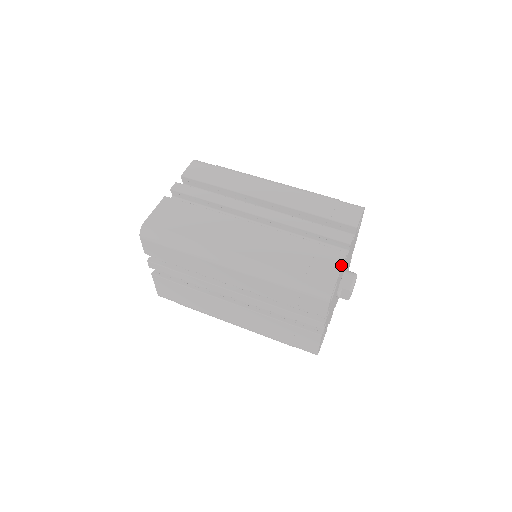
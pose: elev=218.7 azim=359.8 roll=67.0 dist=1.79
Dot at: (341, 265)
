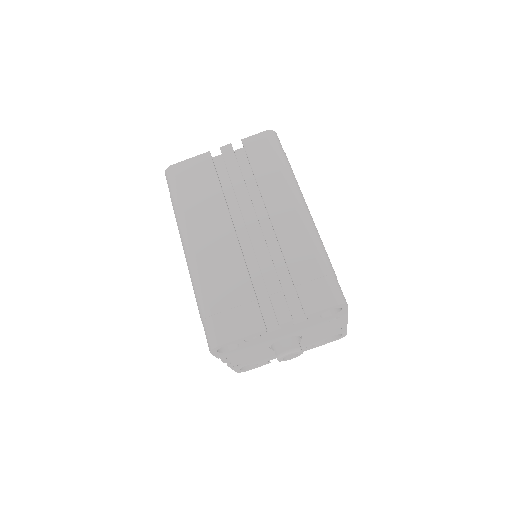
Dot at: (246, 335)
